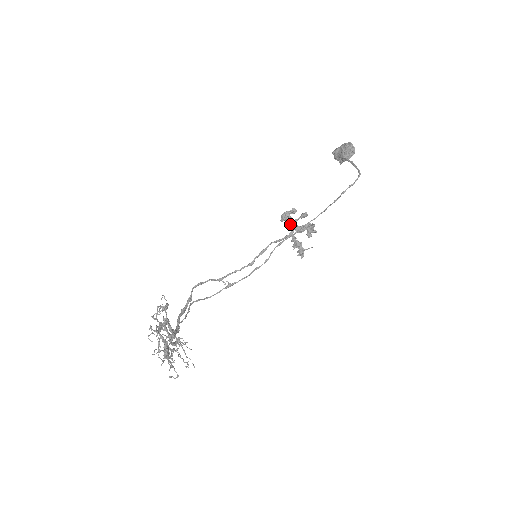
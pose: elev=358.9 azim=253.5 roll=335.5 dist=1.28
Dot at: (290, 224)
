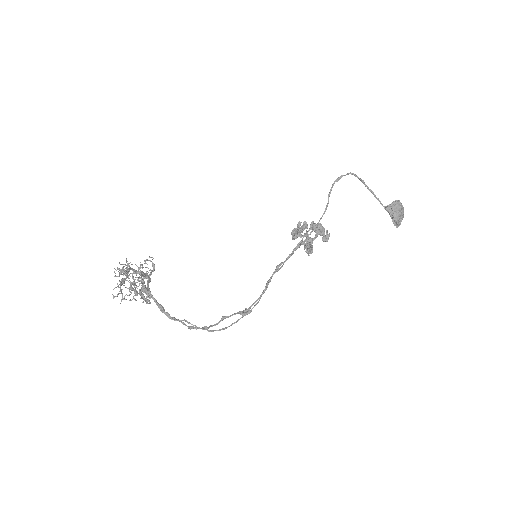
Dot at: (296, 233)
